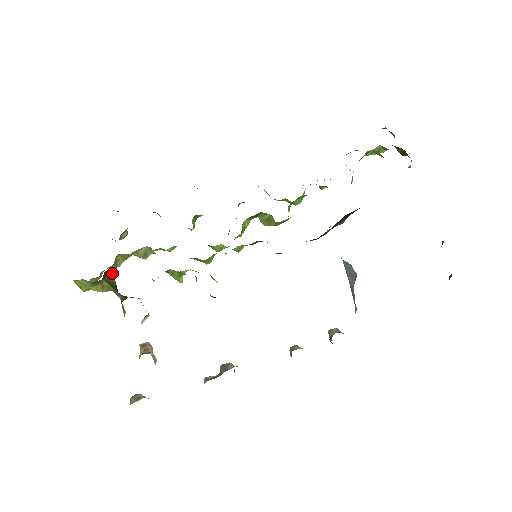
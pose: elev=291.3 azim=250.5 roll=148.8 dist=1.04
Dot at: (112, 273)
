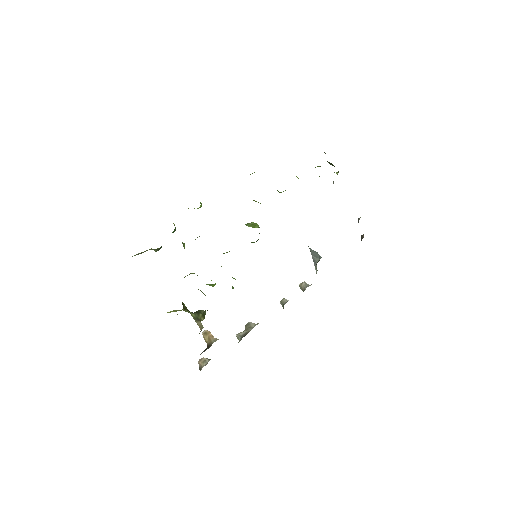
Dot at: occluded
